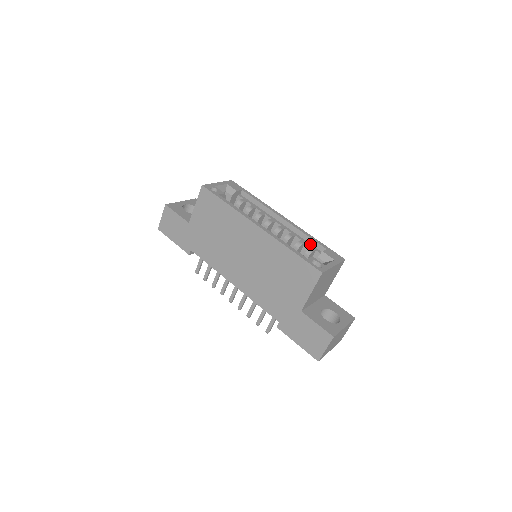
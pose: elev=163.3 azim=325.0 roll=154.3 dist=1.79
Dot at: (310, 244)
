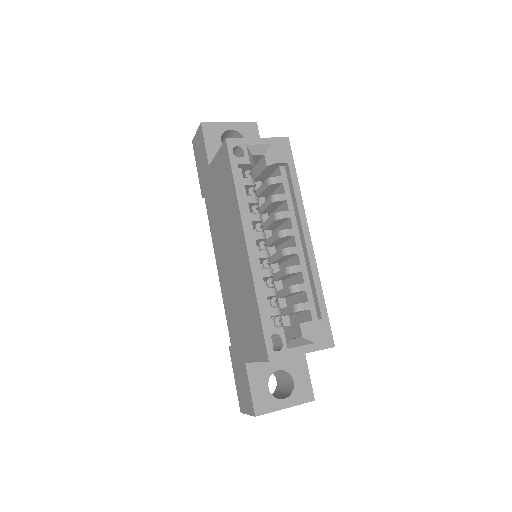
Dot at: (311, 295)
